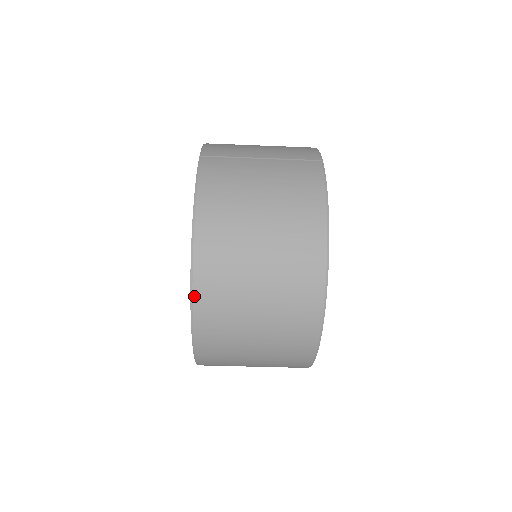
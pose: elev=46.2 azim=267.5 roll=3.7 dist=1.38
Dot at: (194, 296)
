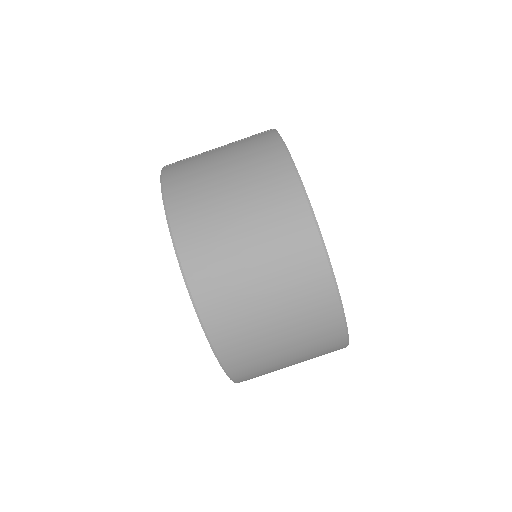
Dot at: (187, 277)
